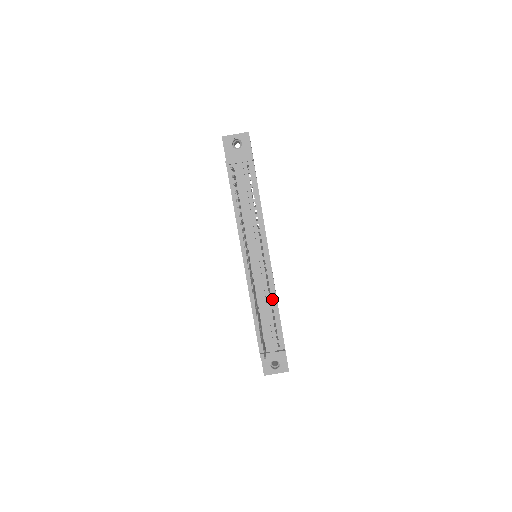
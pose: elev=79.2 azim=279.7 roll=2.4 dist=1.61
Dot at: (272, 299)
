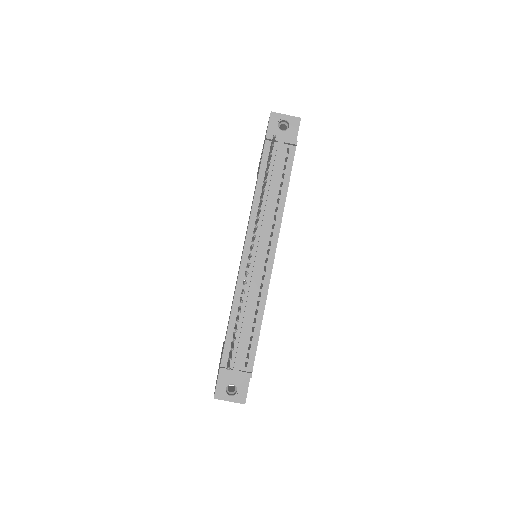
Dot at: (259, 306)
